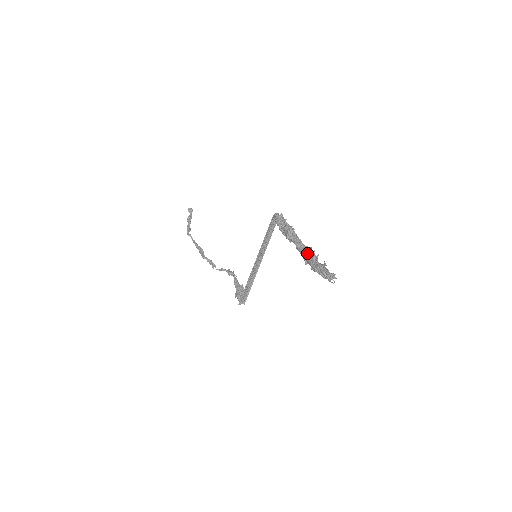
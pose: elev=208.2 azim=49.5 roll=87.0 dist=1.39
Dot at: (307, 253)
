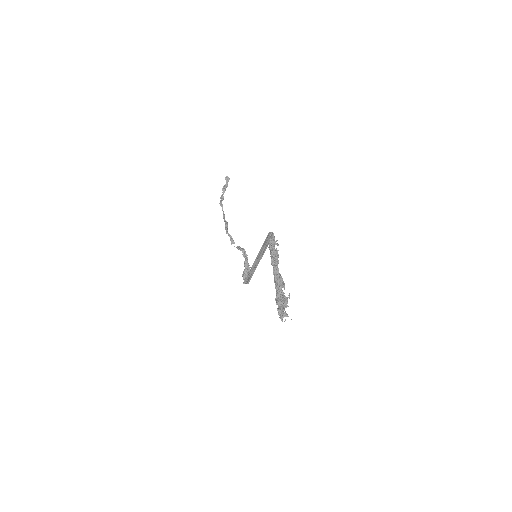
Dot at: (278, 284)
